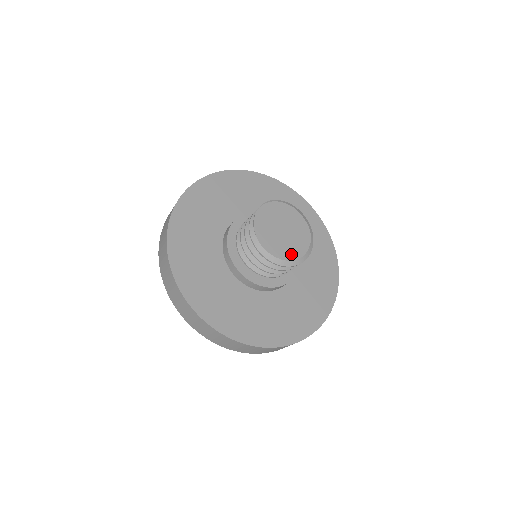
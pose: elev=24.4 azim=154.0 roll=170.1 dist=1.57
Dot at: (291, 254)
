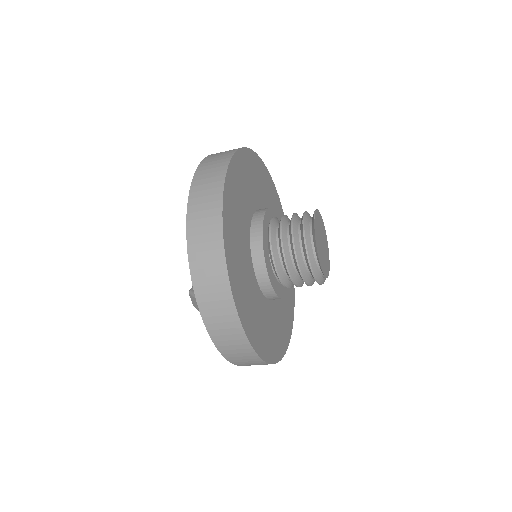
Dot at: (323, 266)
